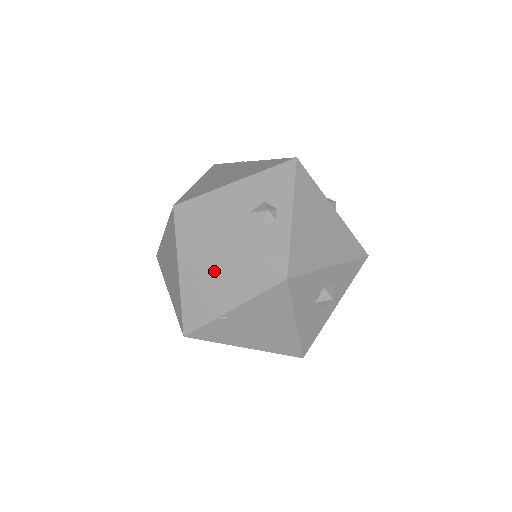
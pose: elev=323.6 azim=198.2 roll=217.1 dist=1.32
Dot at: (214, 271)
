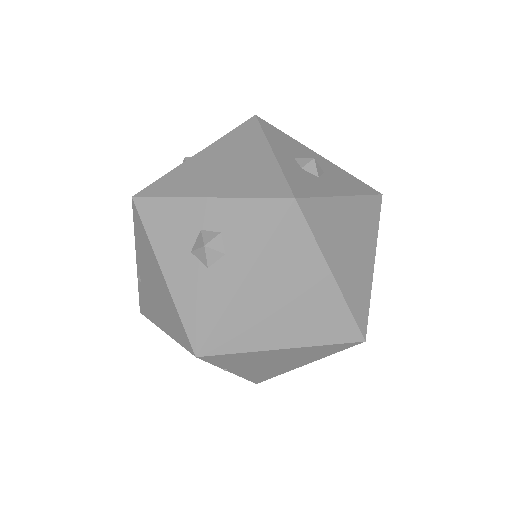
Dot at: occluded
